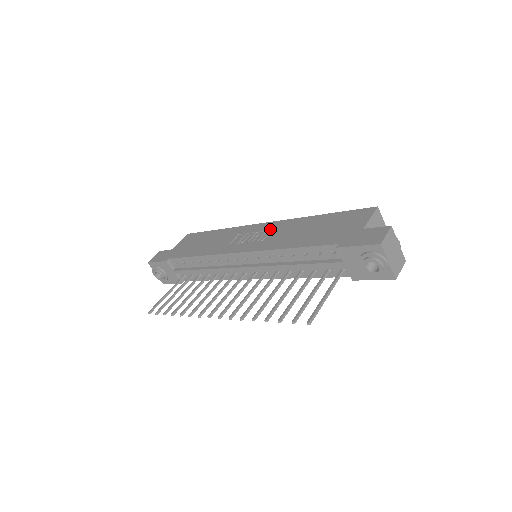
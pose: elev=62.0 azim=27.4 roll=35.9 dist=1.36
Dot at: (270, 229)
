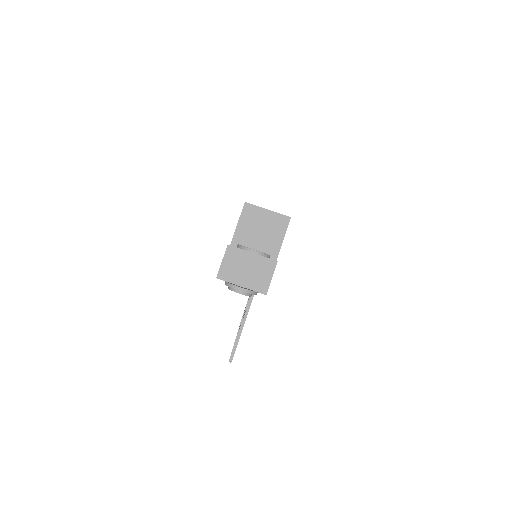
Dot at: occluded
